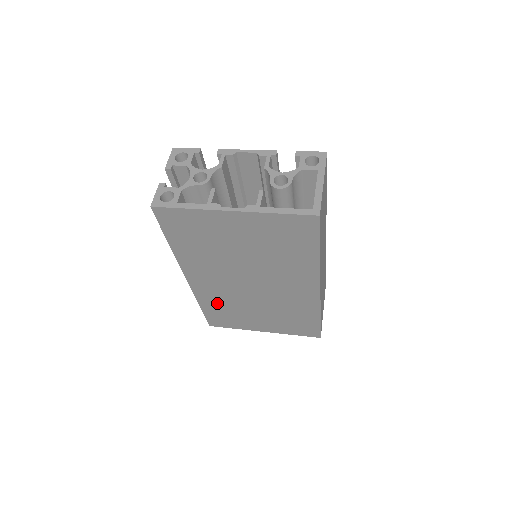
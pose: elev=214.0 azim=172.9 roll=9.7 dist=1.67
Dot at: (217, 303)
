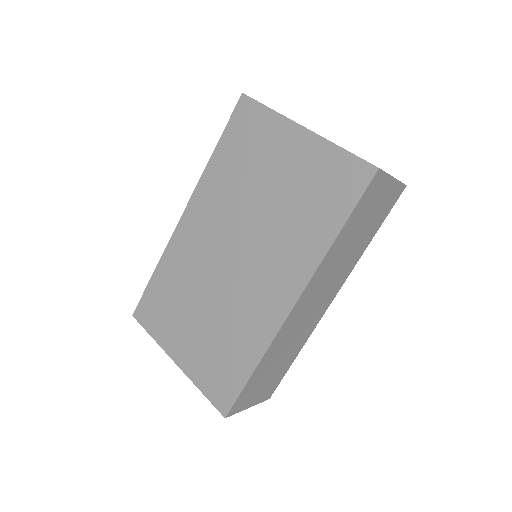
Dot at: (175, 273)
